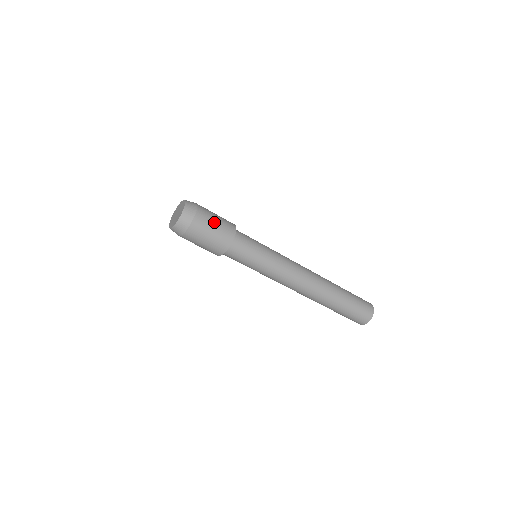
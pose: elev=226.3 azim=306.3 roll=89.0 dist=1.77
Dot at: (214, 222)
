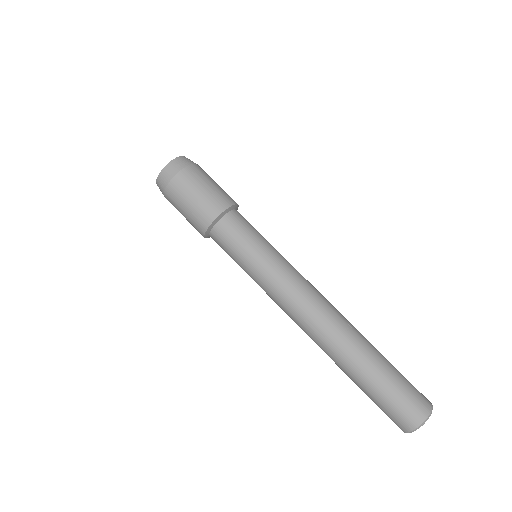
Dot at: (202, 187)
